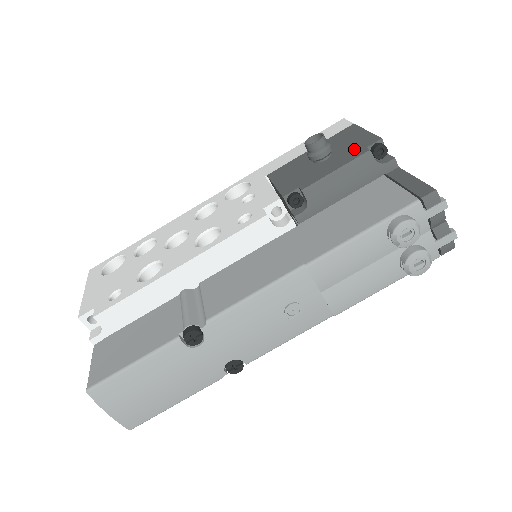
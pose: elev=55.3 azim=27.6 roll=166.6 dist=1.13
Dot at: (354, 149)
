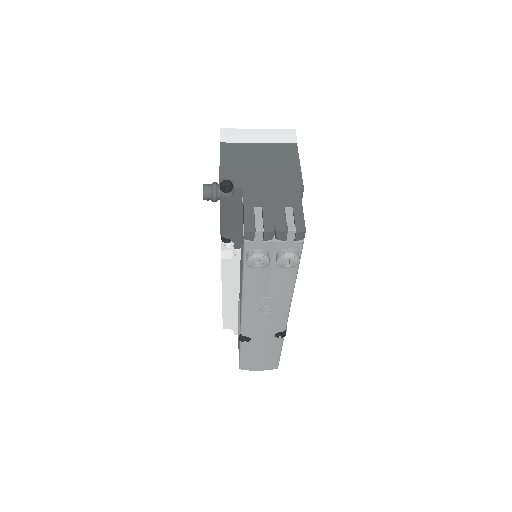
Dot at: occluded
